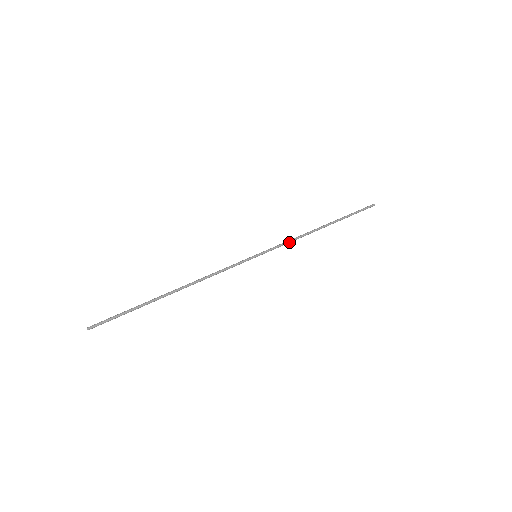
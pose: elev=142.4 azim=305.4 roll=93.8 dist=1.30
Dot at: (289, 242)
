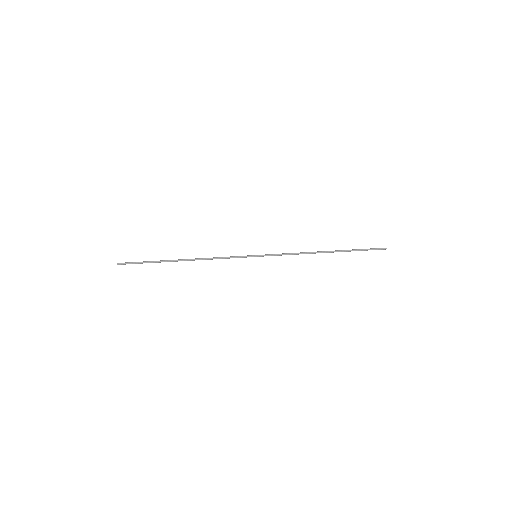
Dot at: (289, 254)
